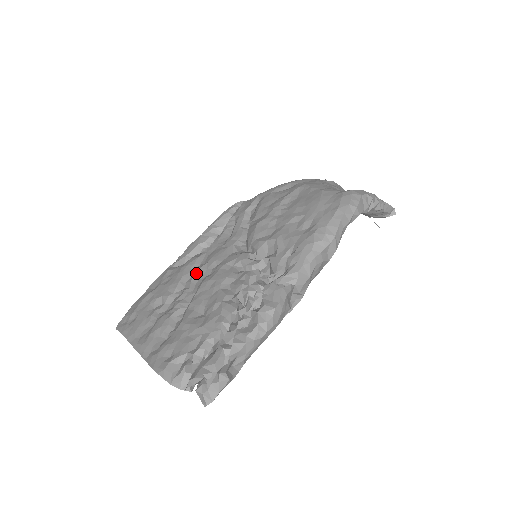
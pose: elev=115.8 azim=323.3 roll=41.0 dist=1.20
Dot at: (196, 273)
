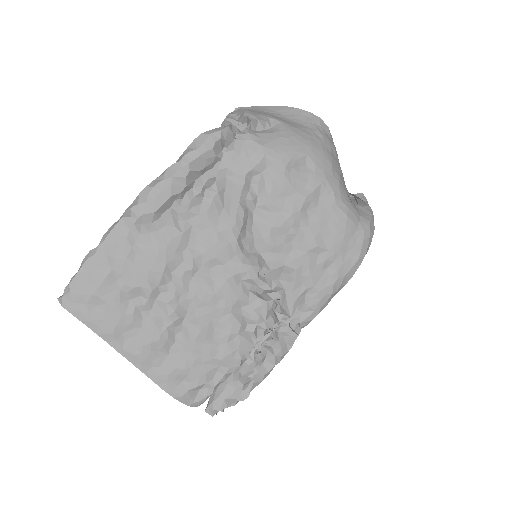
Dot at: (187, 265)
